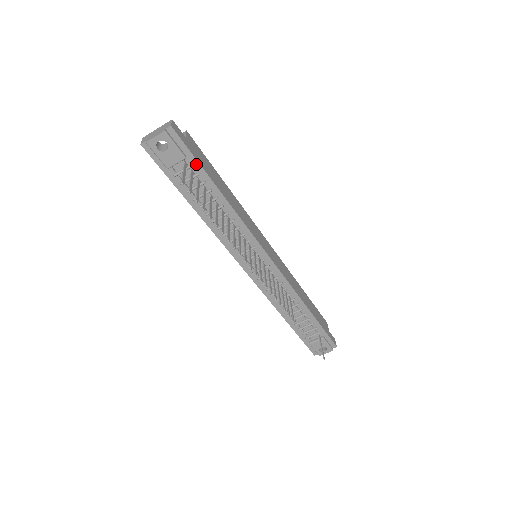
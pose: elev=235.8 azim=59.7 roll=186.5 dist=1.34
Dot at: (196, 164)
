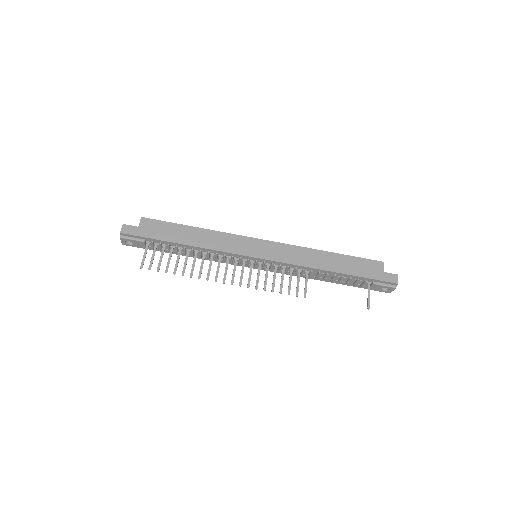
Dot at: (153, 240)
